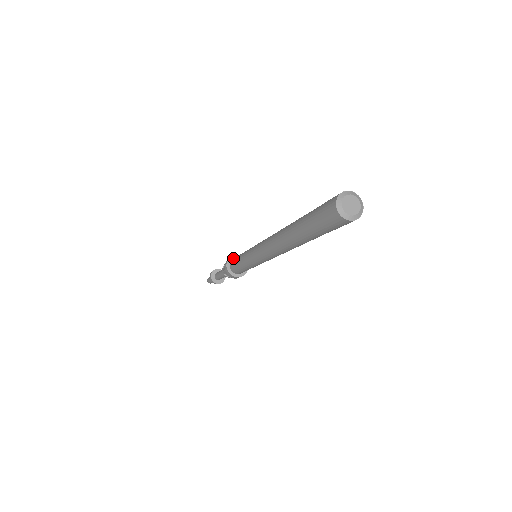
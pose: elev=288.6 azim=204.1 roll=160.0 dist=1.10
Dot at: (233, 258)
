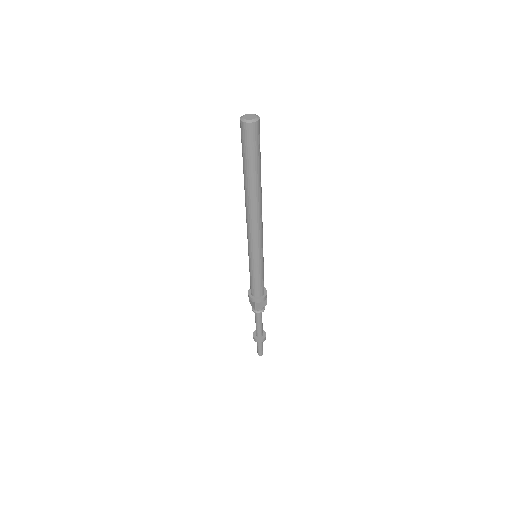
Dot at: occluded
